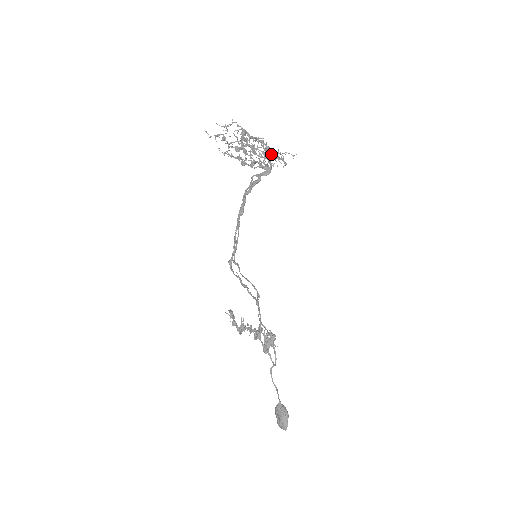
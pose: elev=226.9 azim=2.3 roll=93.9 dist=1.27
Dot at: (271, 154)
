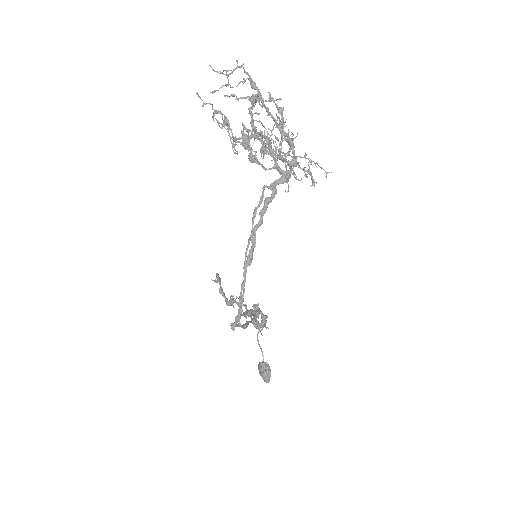
Dot at: (294, 154)
